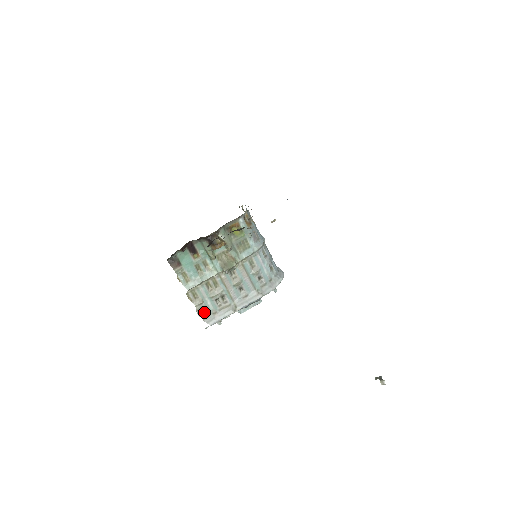
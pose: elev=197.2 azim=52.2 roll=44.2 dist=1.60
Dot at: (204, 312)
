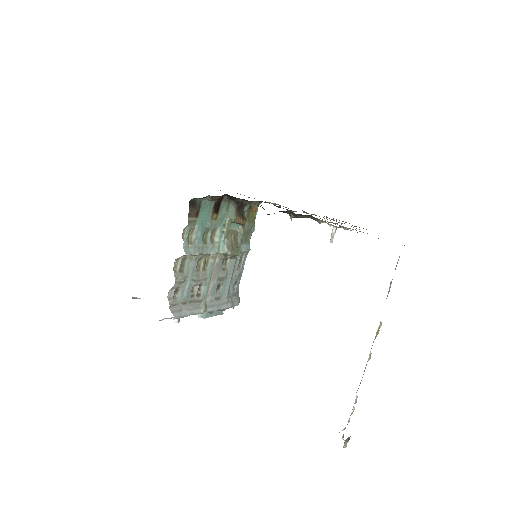
Dot at: (175, 296)
